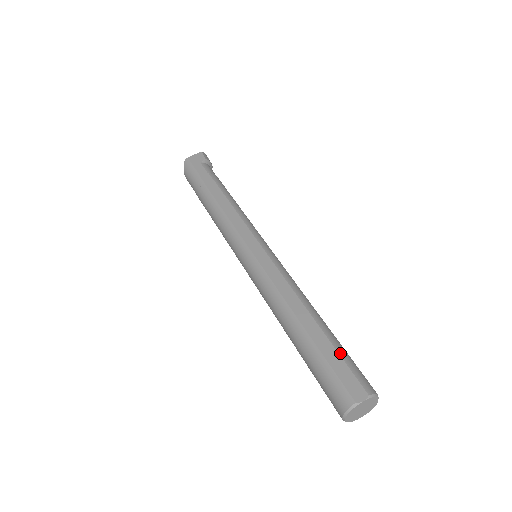
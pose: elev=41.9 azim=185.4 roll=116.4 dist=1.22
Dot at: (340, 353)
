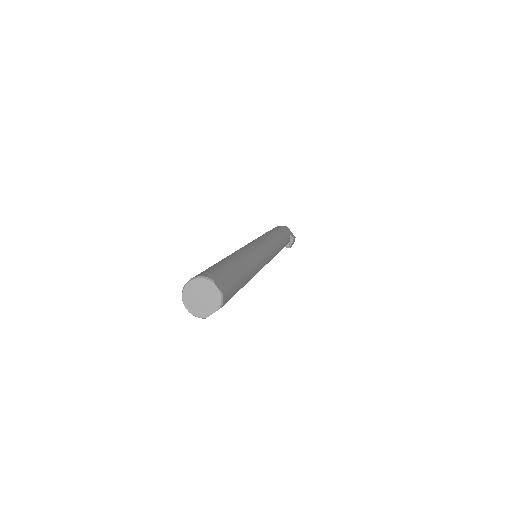
Dot at: (237, 282)
